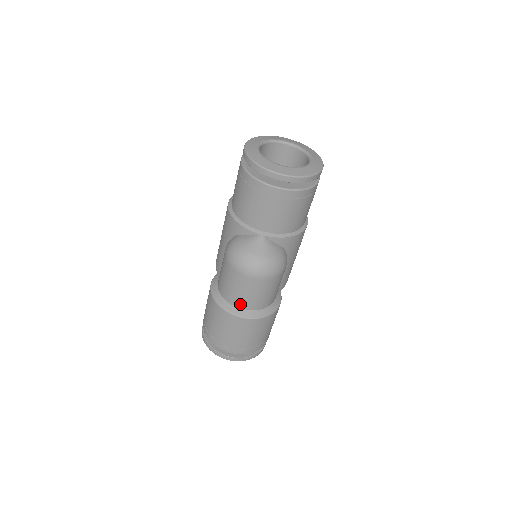
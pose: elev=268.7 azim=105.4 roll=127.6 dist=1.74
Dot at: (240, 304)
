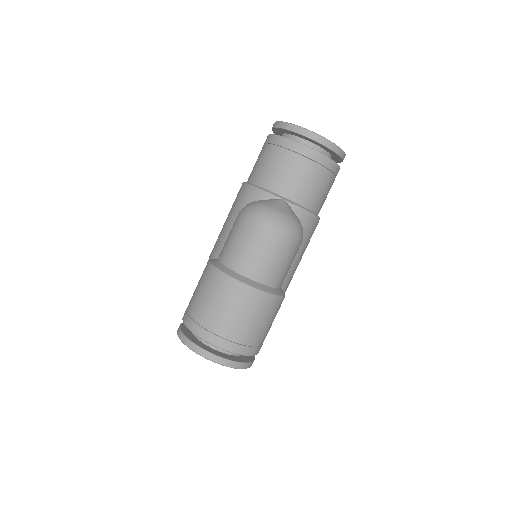
Dot at: (248, 271)
